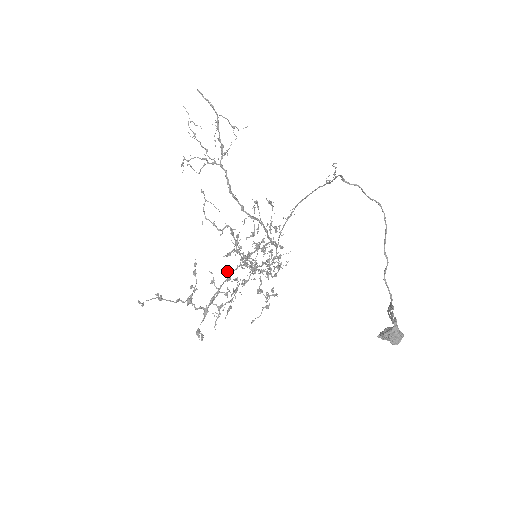
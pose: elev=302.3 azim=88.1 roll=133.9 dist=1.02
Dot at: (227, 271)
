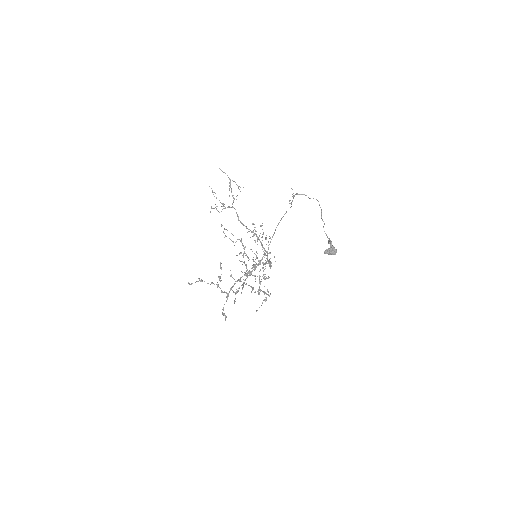
Dot at: (240, 261)
